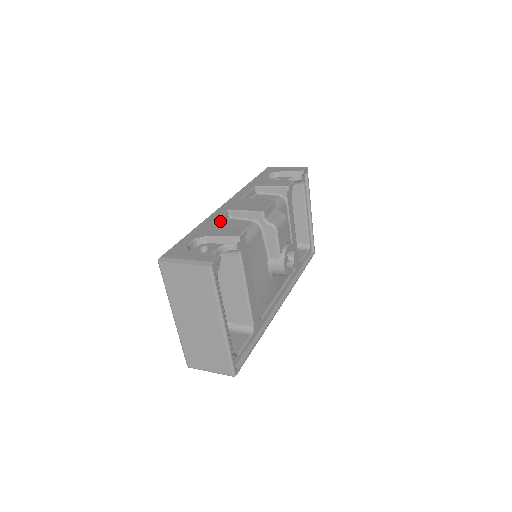
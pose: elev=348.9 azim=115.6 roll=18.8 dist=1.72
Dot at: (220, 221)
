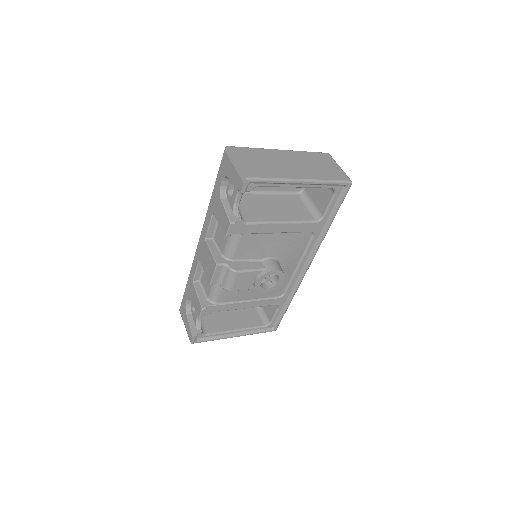
Dot at: (199, 271)
